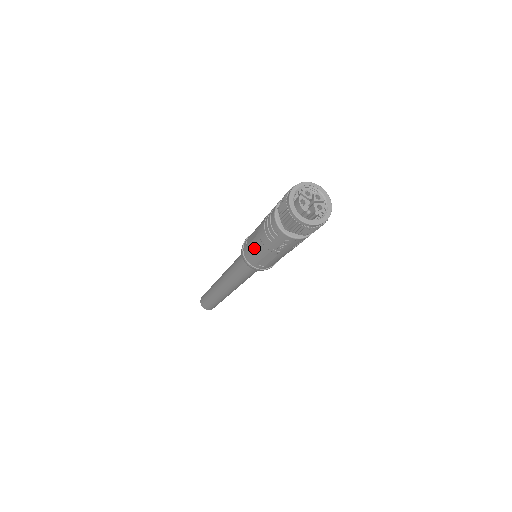
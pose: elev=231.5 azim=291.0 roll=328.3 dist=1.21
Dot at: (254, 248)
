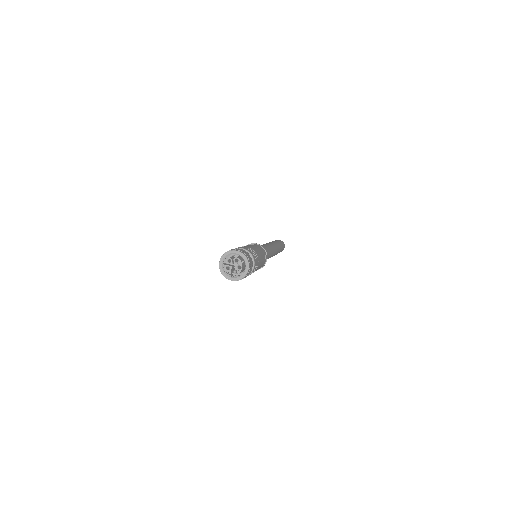
Dot at: occluded
